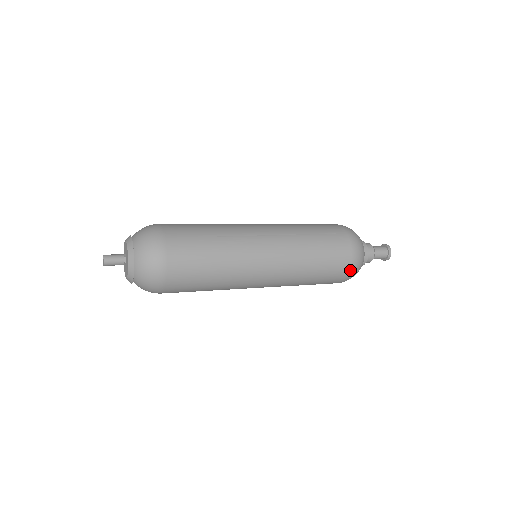
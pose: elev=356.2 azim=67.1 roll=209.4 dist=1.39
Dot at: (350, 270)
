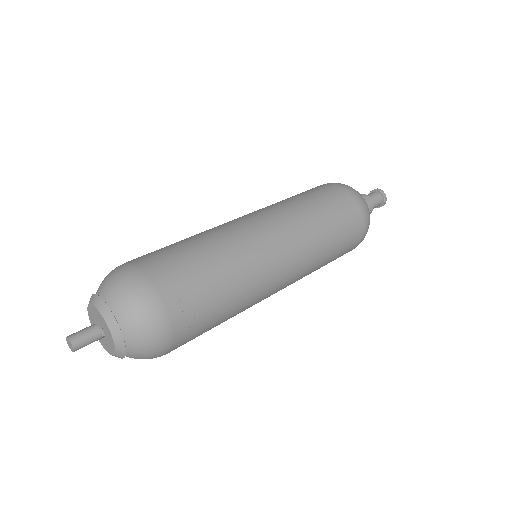
Dot at: occluded
